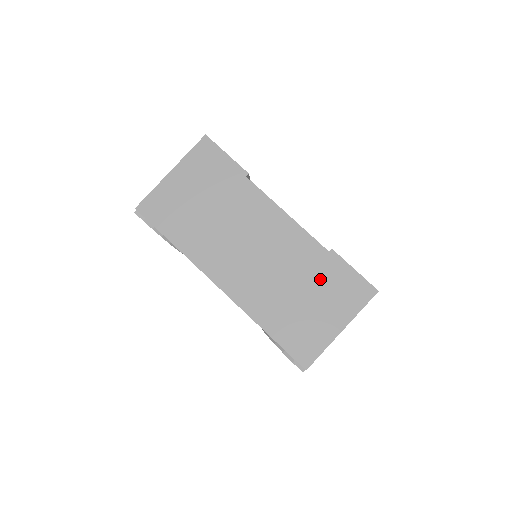
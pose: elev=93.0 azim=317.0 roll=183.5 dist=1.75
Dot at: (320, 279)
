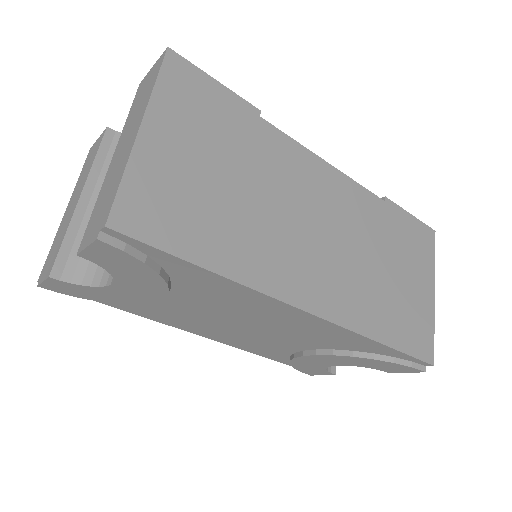
Dot at: (394, 241)
